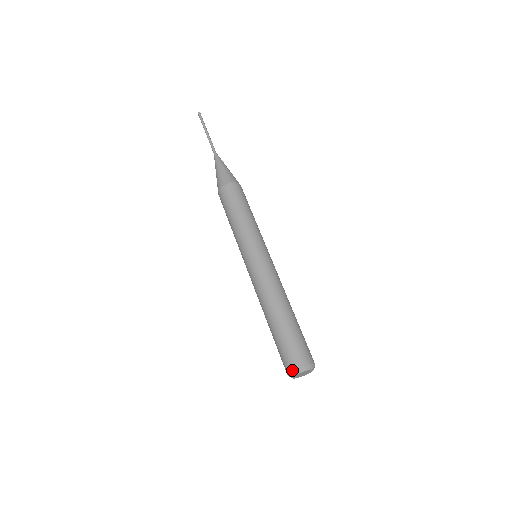
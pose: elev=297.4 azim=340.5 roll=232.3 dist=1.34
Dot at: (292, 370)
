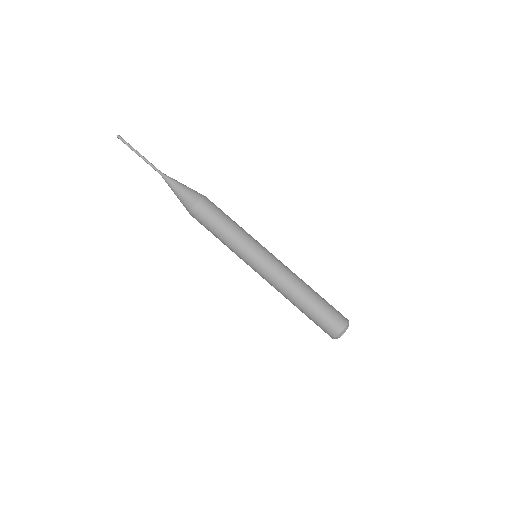
Dot at: (342, 330)
